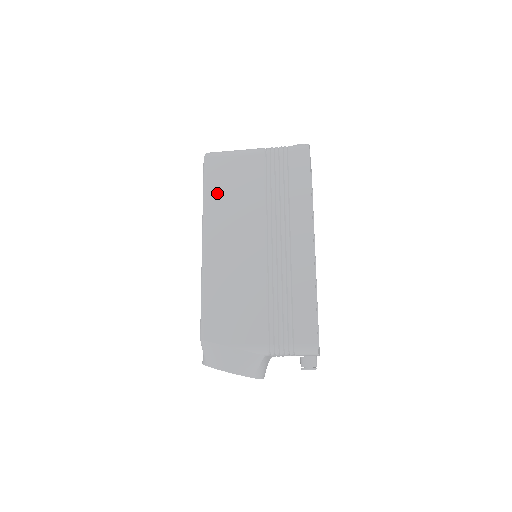
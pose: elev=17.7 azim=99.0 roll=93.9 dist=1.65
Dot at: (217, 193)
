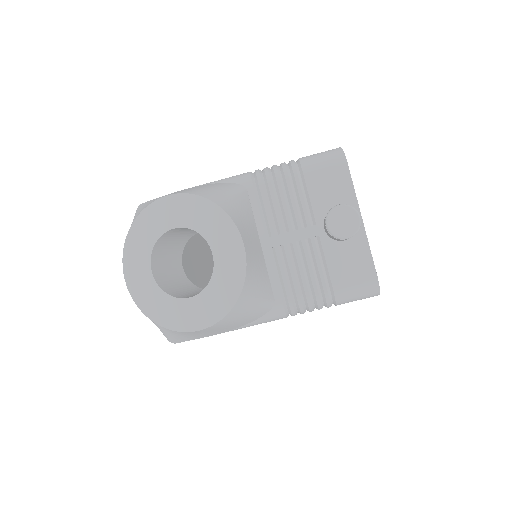
Dot at: occluded
